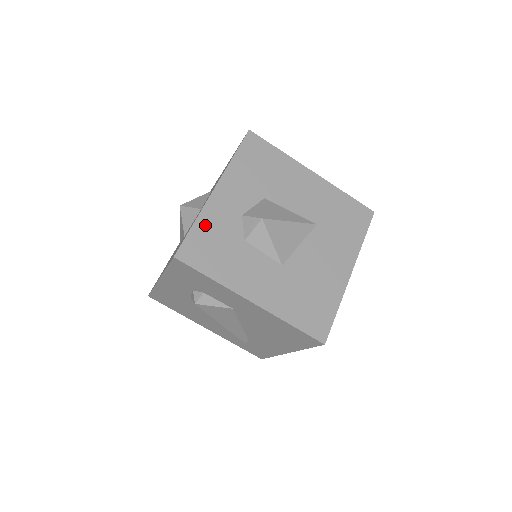
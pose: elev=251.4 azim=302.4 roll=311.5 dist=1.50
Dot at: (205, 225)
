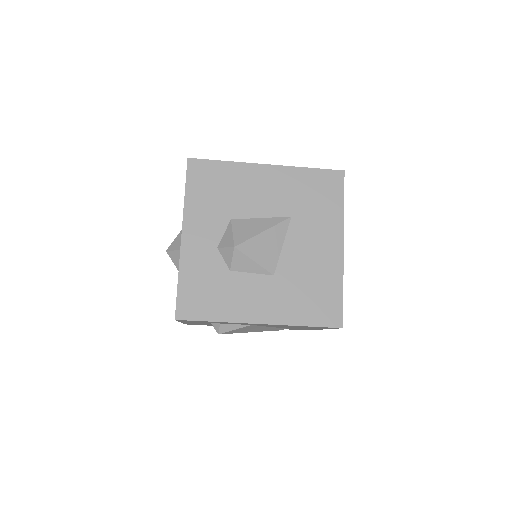
Dot at: (188, 276)
